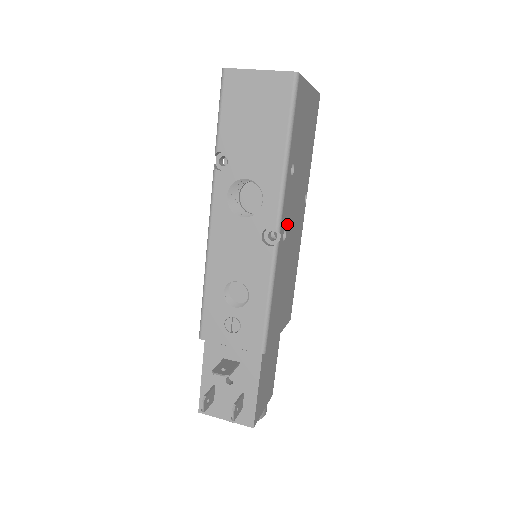
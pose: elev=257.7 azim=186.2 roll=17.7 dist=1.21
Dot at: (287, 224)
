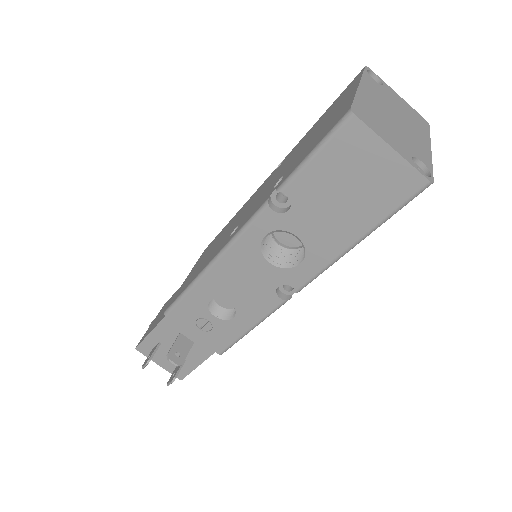
Dot at: occluded
